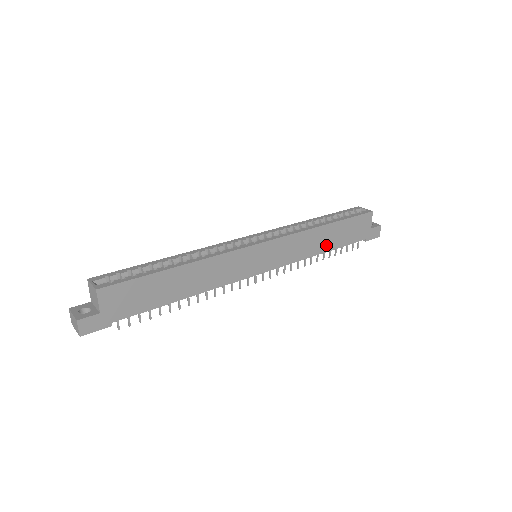
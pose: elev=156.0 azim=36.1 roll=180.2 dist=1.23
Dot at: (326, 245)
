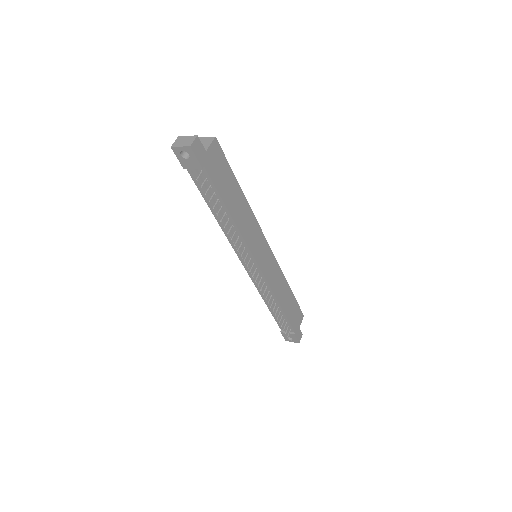
Dot at: (283, 302)
